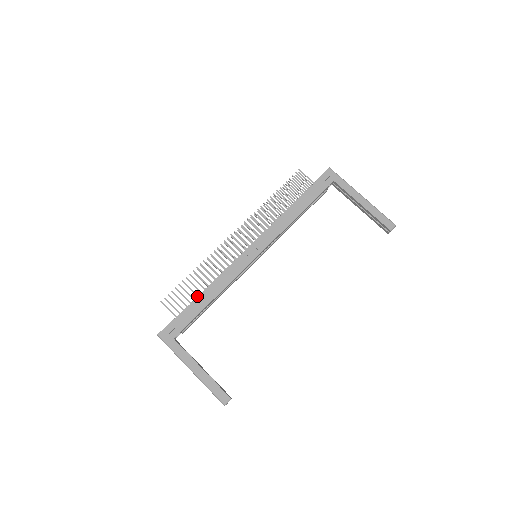
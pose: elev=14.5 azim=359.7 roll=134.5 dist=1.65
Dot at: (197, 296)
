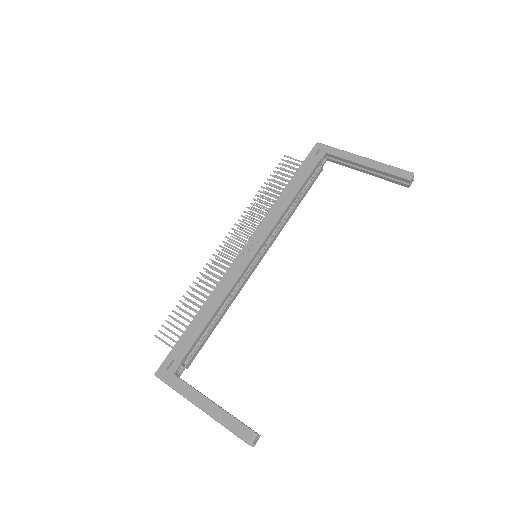
Dot at: (195, 318)
